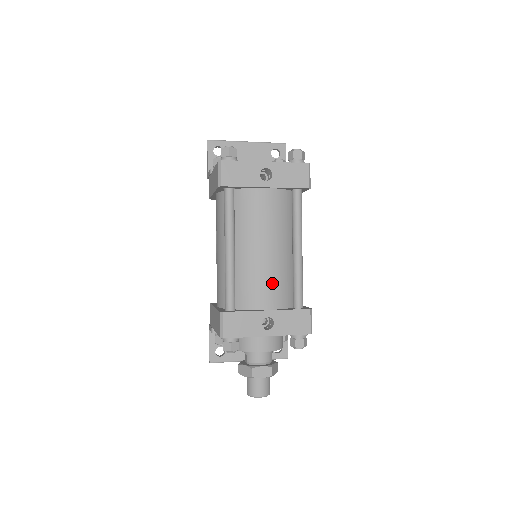
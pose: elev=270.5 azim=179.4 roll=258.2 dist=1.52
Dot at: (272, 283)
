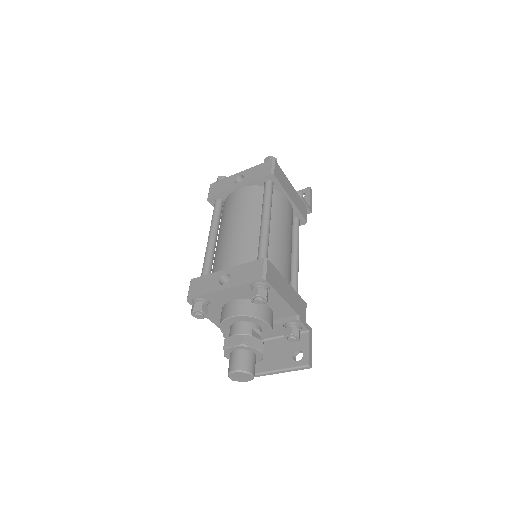
Dot at: (236, 249)
